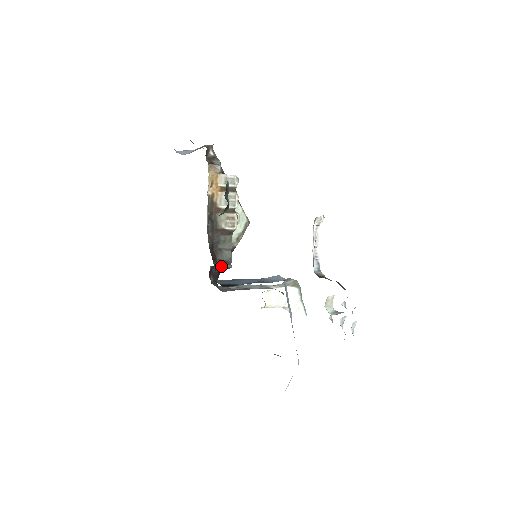
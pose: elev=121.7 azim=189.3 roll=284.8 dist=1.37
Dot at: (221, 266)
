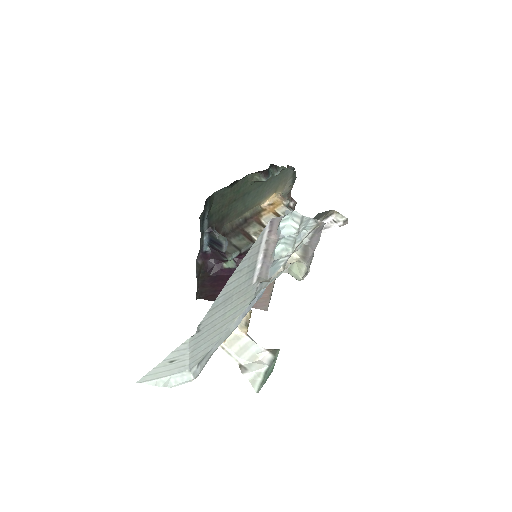
Dot at: (217, 233)
